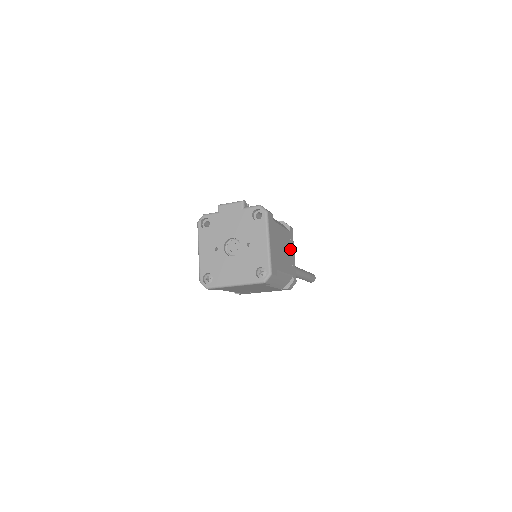
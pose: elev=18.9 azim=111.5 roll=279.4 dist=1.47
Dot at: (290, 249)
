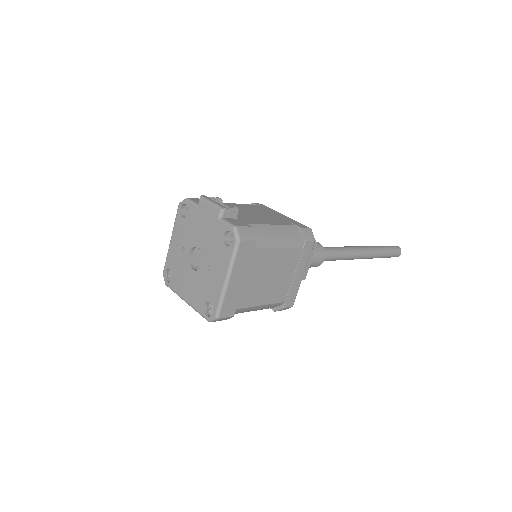
Dot at: (293, 270)
